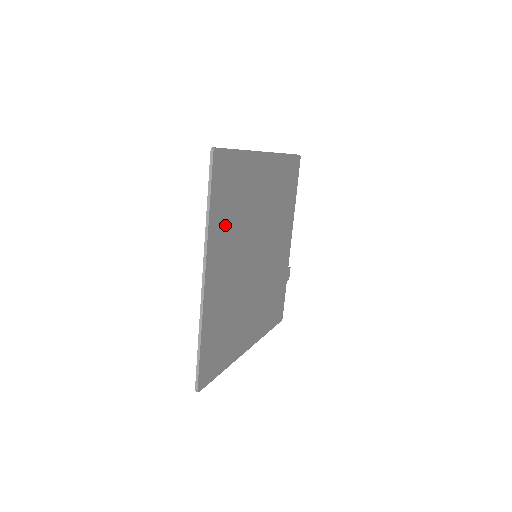
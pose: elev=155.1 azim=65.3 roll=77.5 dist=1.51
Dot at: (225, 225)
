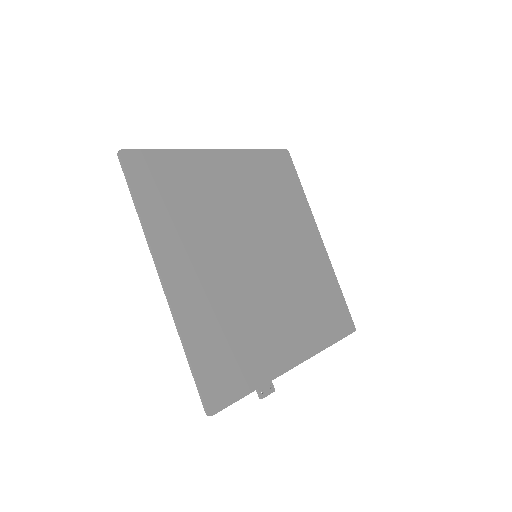
Dot at: (258, 176)
